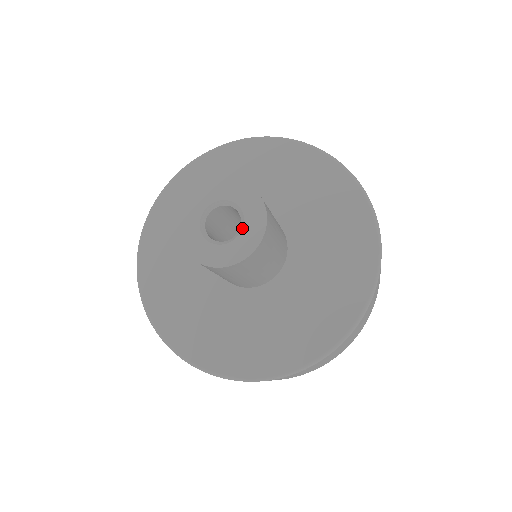
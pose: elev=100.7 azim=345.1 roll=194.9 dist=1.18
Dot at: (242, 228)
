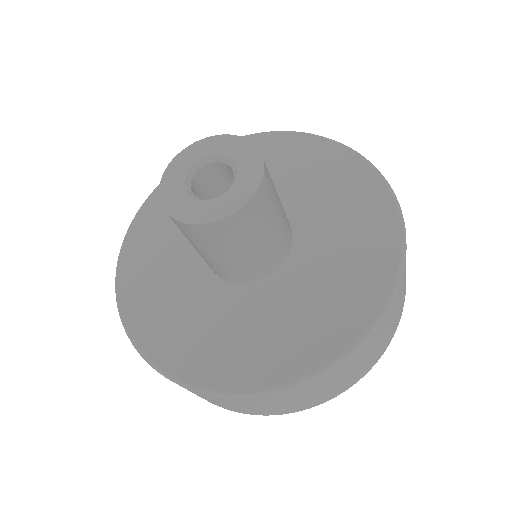
Dot at: (216, 197)
